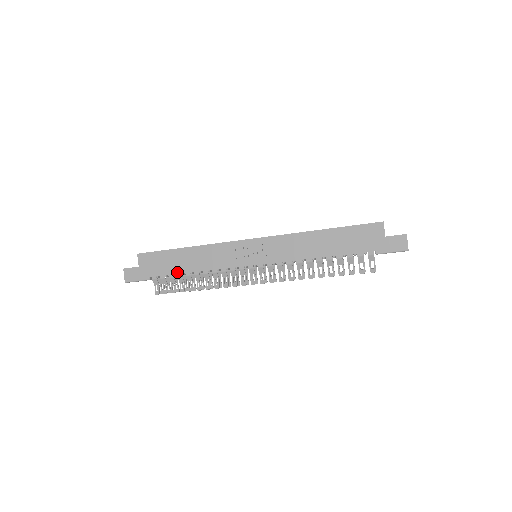
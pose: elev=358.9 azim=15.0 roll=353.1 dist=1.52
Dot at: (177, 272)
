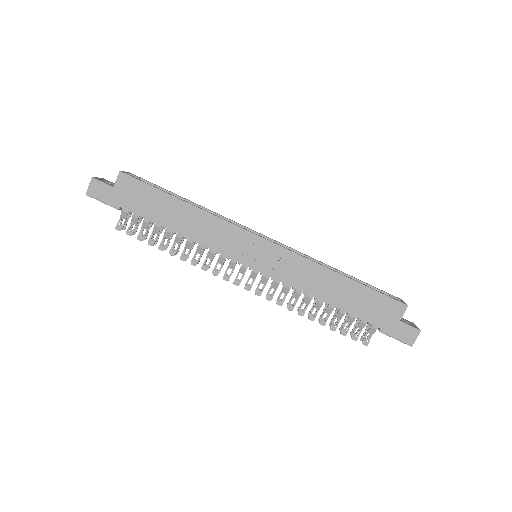
Dot at: (158, 222)
